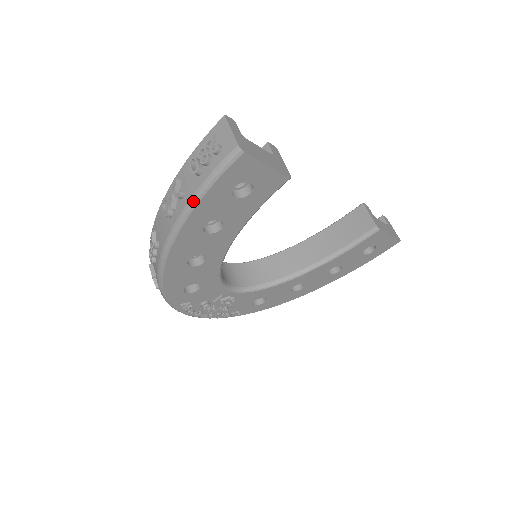
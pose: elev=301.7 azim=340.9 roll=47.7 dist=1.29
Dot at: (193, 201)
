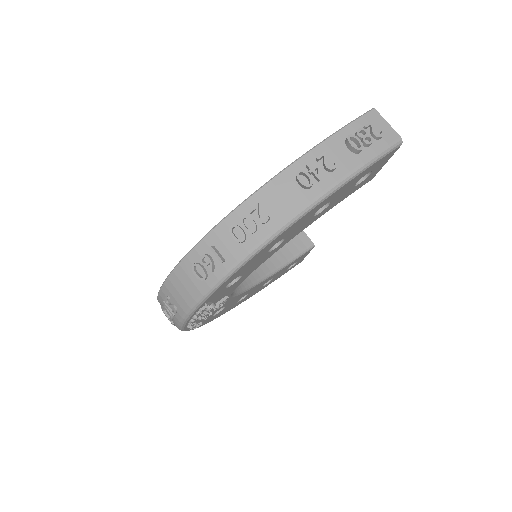
Dot at: (350, 176)
